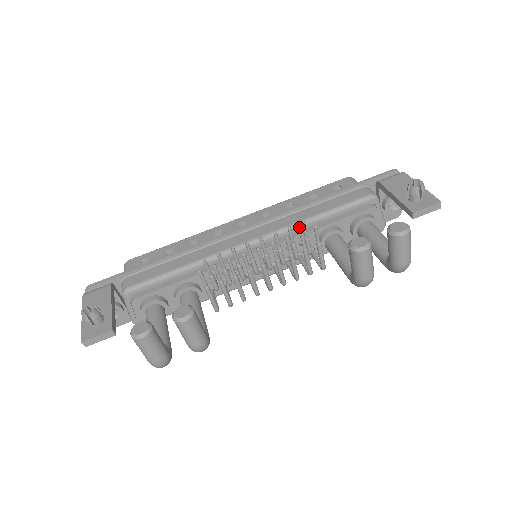
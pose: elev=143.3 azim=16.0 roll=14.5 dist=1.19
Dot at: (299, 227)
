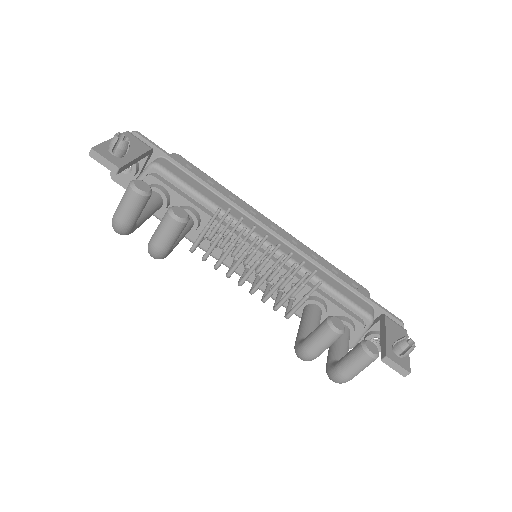
Dot at: occluded
